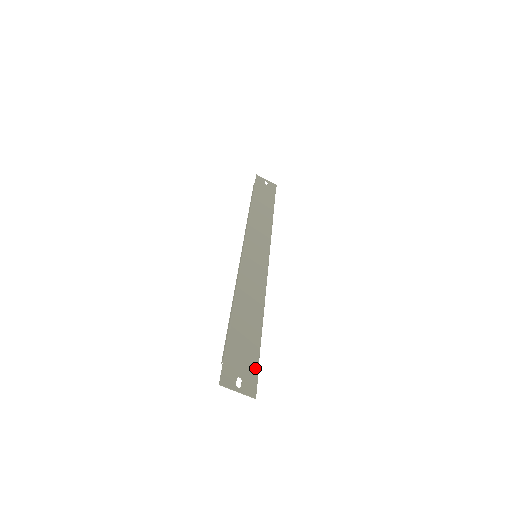
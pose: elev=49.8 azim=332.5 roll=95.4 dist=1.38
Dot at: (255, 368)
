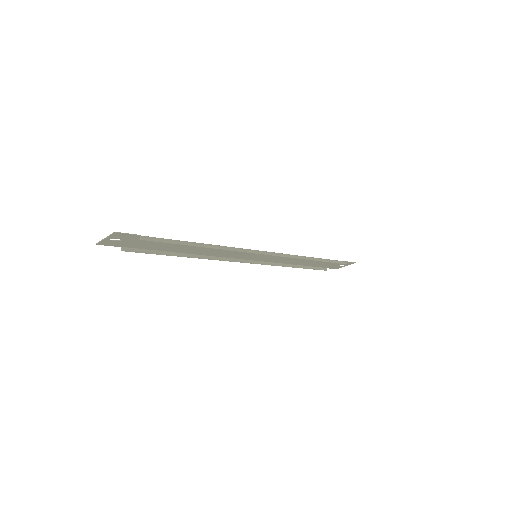
Dot at: (144, 237)
